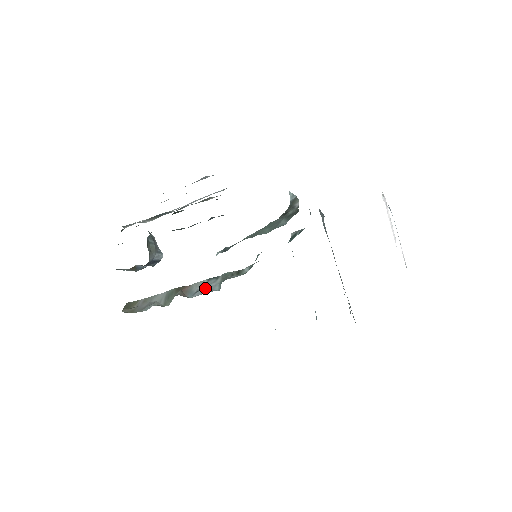
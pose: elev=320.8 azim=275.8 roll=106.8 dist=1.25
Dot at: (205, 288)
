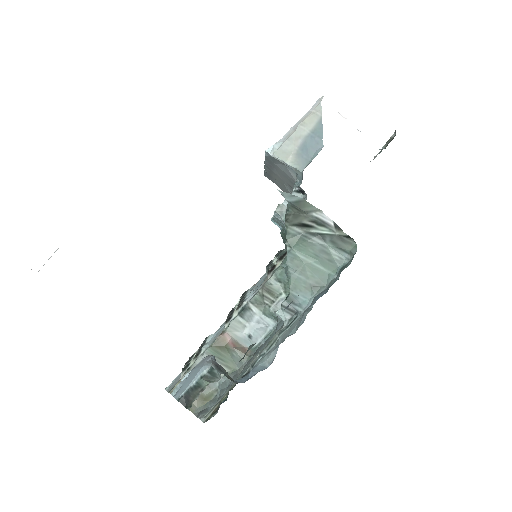
Dot at: (254, 328)
